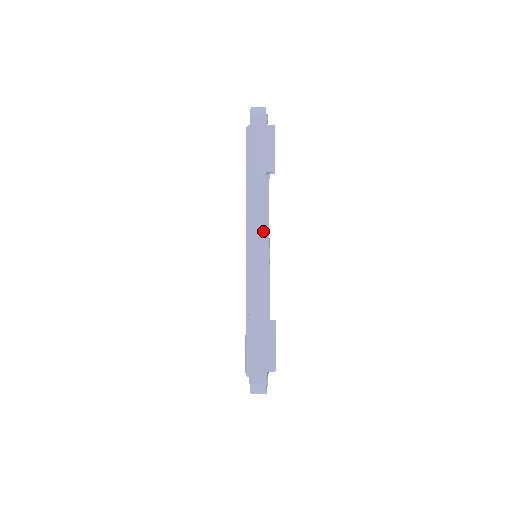
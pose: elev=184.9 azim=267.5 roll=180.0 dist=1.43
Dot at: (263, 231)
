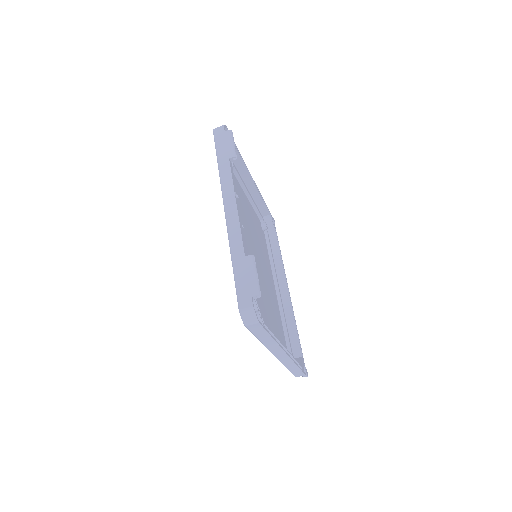
Dot at: (233, 195)
